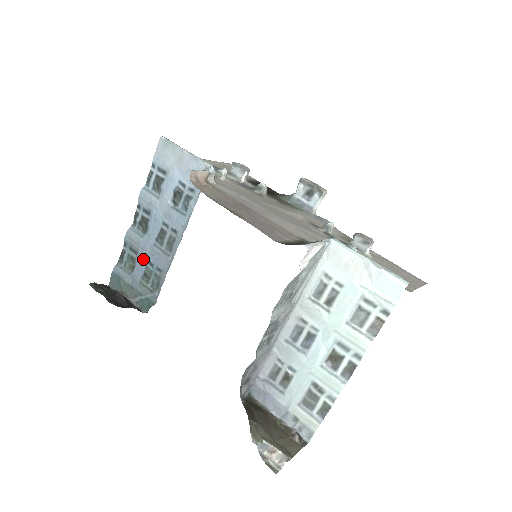
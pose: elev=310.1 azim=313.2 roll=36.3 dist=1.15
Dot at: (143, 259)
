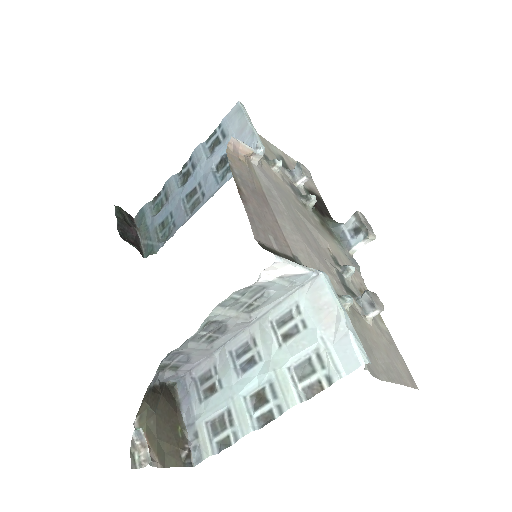
Dot at: (168, 208)
